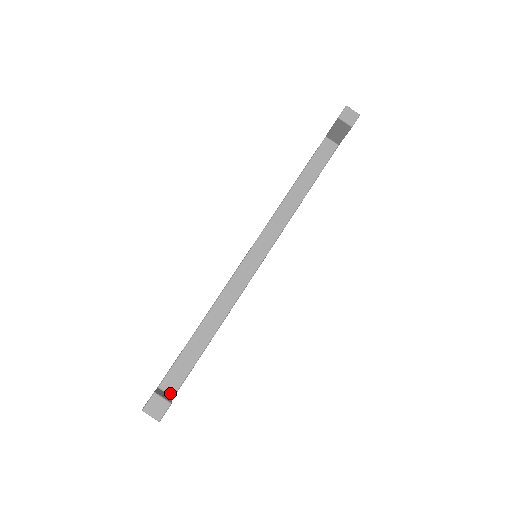
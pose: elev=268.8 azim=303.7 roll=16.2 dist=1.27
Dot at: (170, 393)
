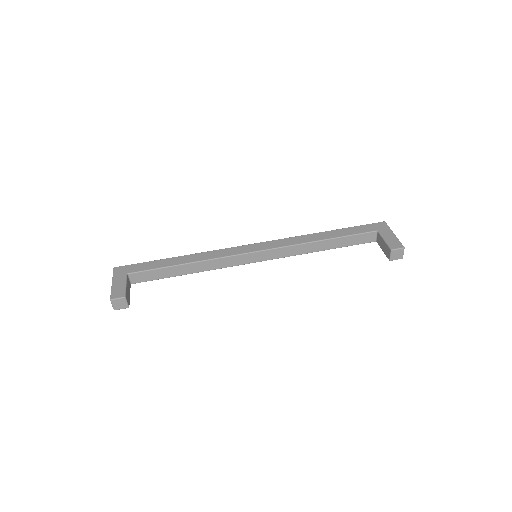
Dot at: (132, 281)
